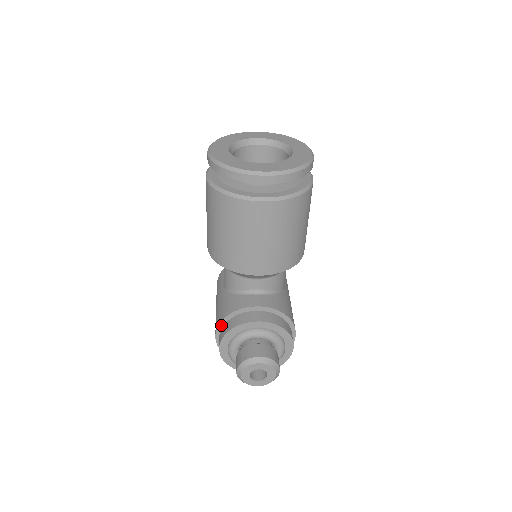
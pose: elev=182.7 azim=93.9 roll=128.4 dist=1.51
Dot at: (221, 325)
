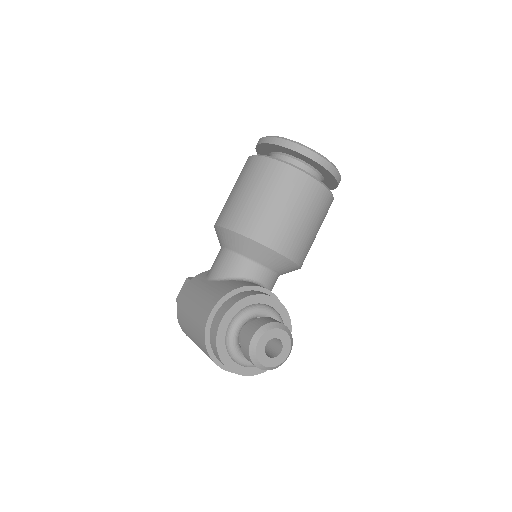
Dot at: (224, 299)
